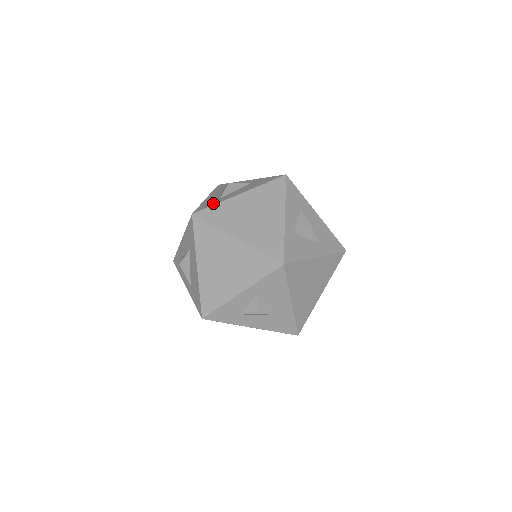
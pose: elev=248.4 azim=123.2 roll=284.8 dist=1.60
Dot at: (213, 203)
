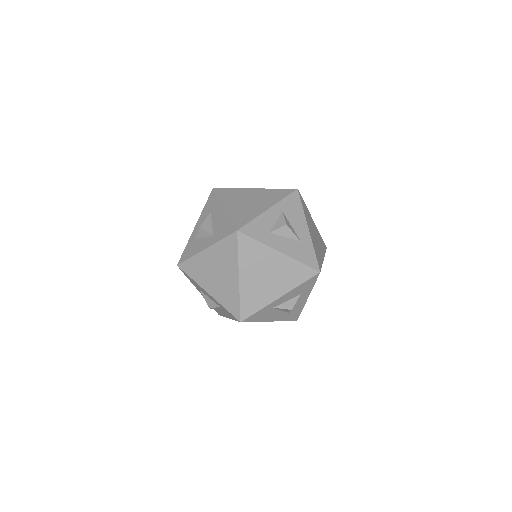
Dot at: occluded
